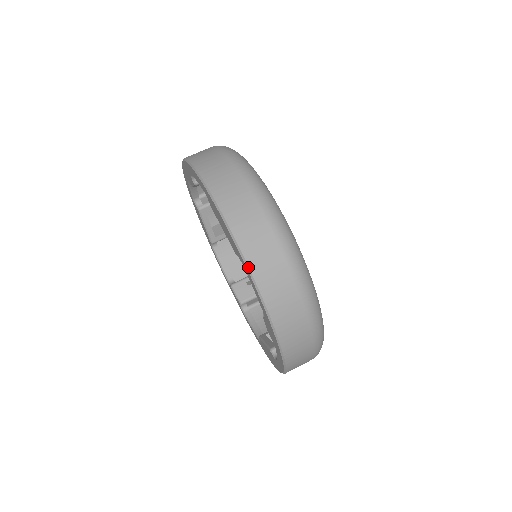
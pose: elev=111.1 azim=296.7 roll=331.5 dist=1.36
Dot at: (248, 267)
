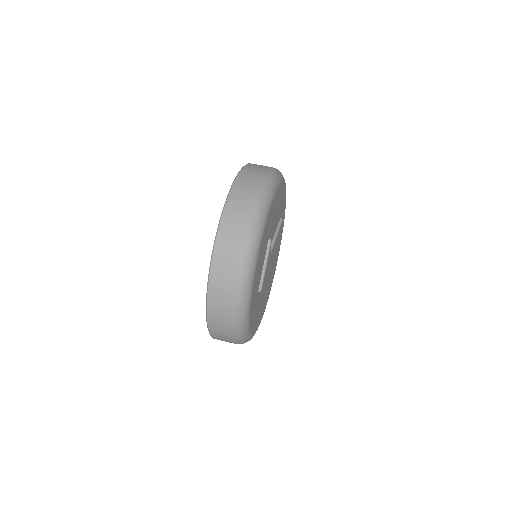
Dot at: (206, 309)
